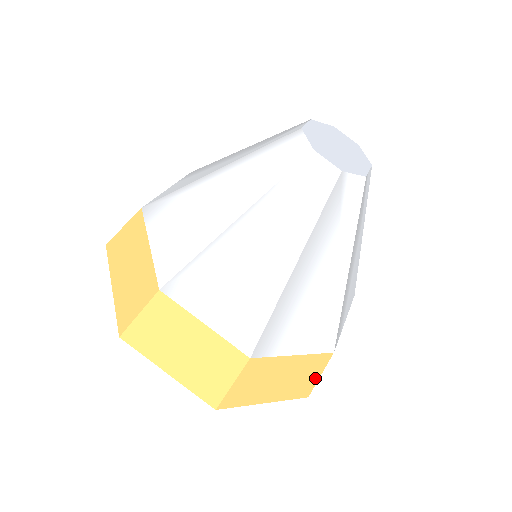
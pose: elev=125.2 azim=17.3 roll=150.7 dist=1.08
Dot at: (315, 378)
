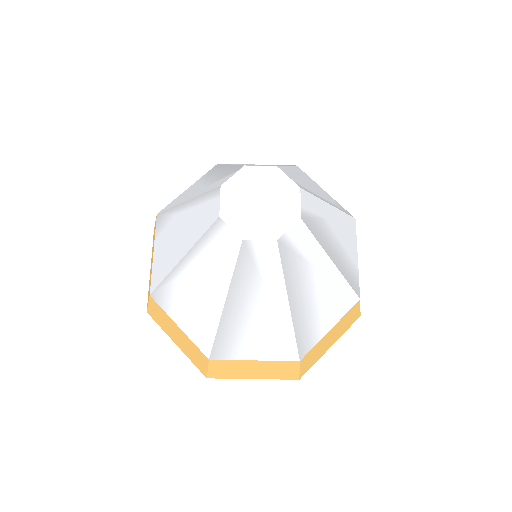
Dot at: (295, 371)
